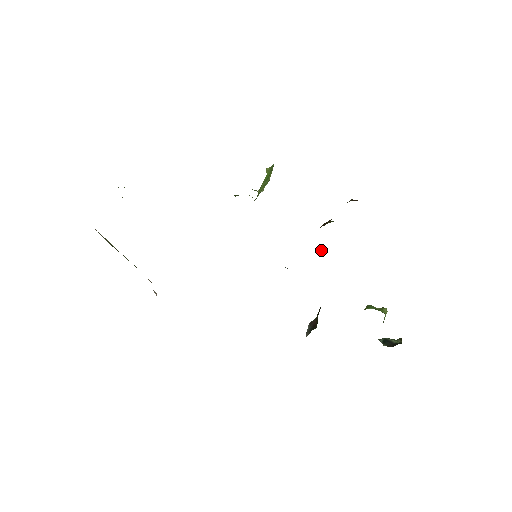
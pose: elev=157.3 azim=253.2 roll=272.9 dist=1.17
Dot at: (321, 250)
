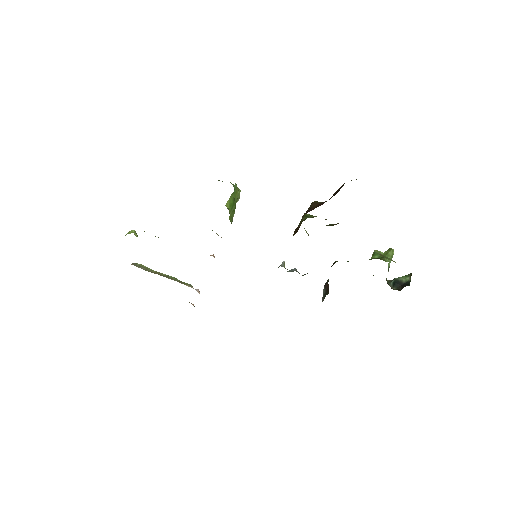
Dot at: occluded
